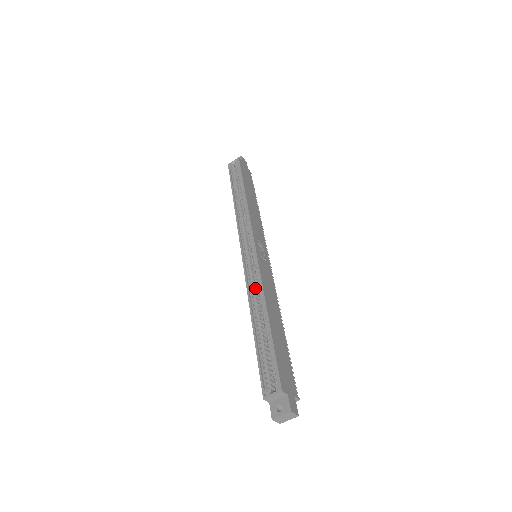
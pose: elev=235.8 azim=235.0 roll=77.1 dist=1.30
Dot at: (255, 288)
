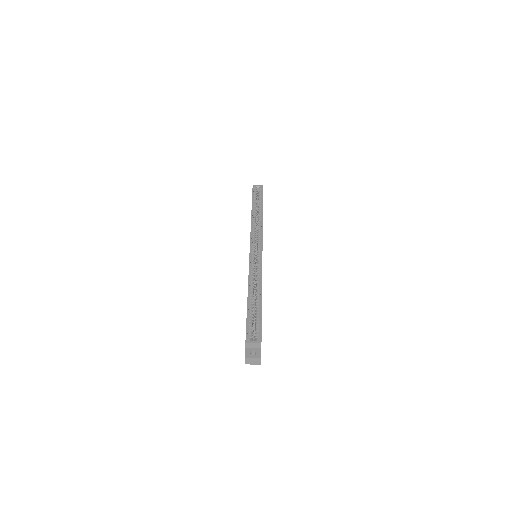
Dot at: (254, 275)
